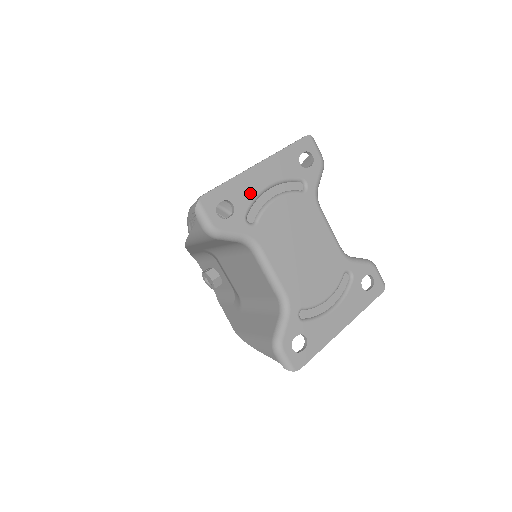
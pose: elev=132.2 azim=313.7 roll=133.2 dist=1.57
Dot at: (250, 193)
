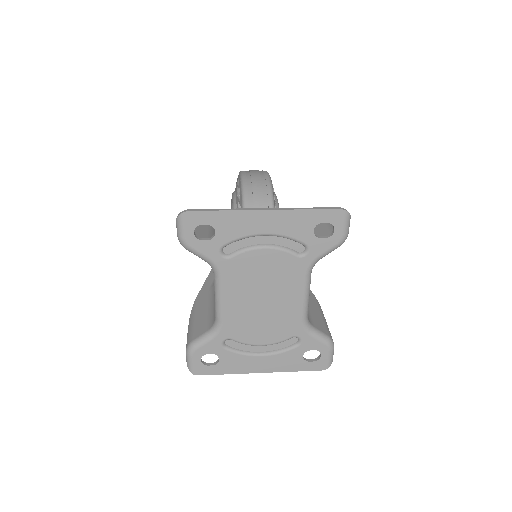
Dot at: (240, 231)
